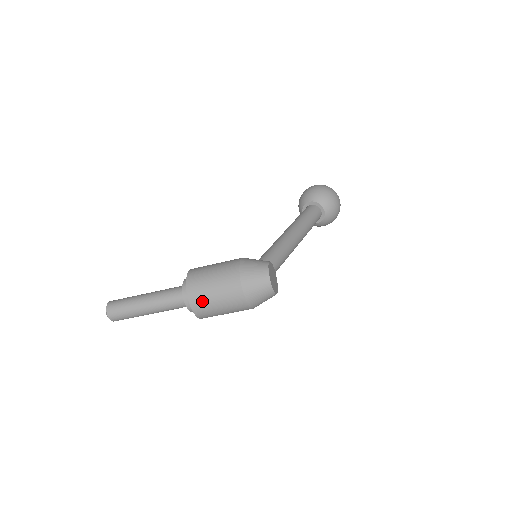
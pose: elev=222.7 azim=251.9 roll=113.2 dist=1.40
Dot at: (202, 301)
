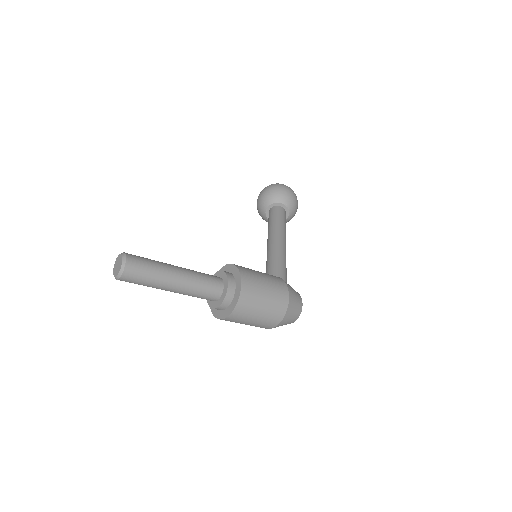
Dot at: (245, 314)
